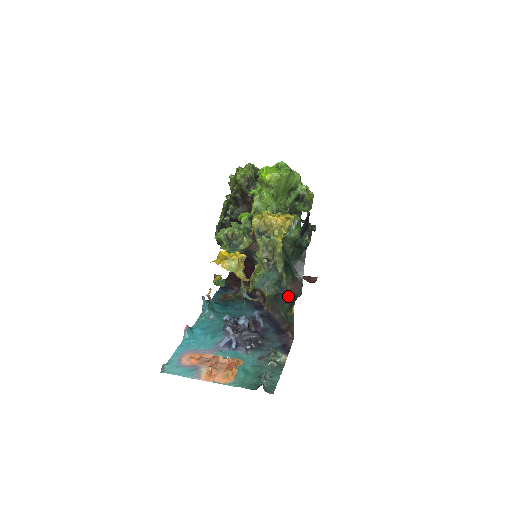
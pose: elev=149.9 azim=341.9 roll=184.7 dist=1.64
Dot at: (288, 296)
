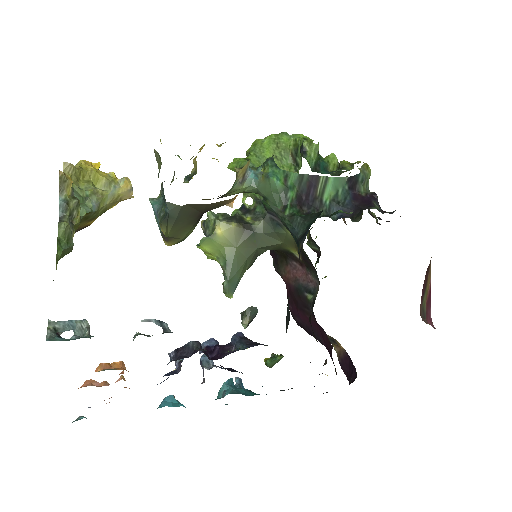
Dot at: occluded
